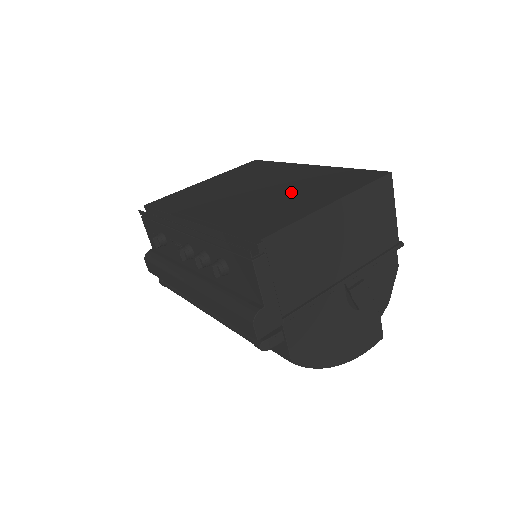
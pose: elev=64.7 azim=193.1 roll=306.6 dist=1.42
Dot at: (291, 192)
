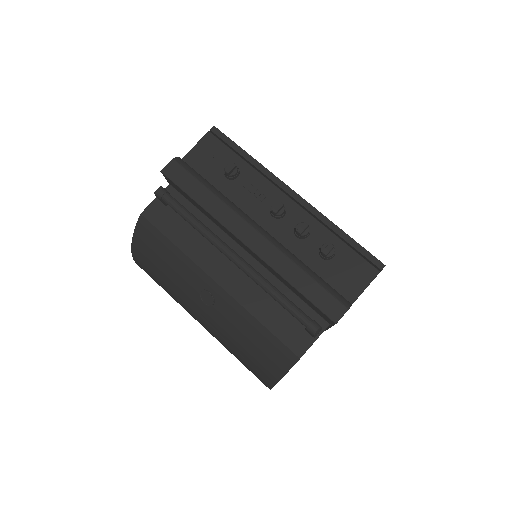
Dot at: occluded
